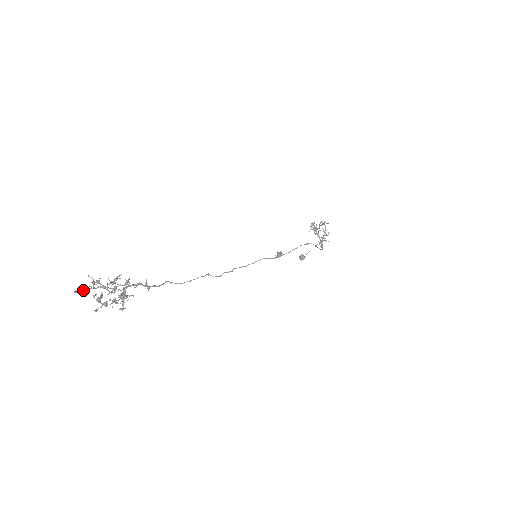
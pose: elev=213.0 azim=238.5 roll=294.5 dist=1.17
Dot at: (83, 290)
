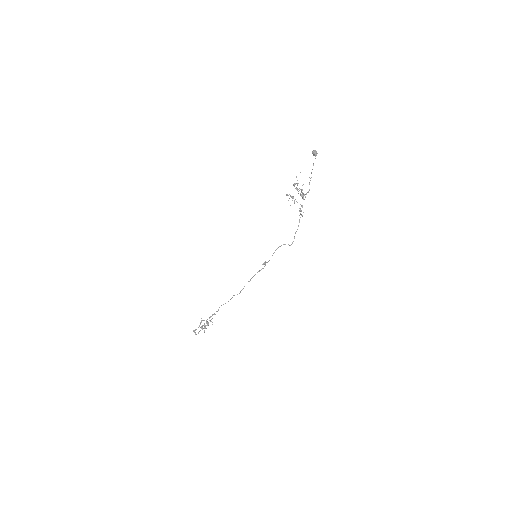
Dot at: occluded
